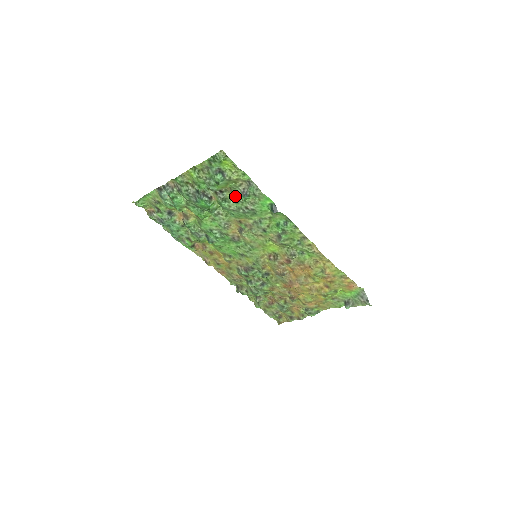
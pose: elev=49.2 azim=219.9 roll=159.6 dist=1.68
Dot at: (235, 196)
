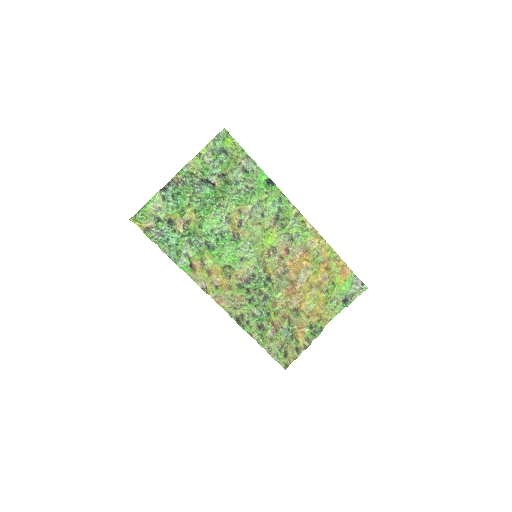
Dot at: (236, 177)
